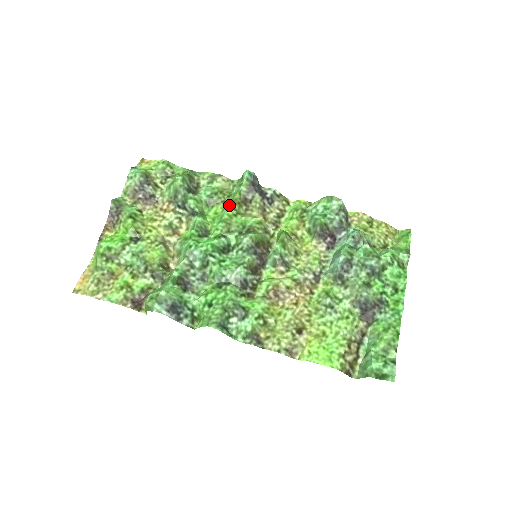
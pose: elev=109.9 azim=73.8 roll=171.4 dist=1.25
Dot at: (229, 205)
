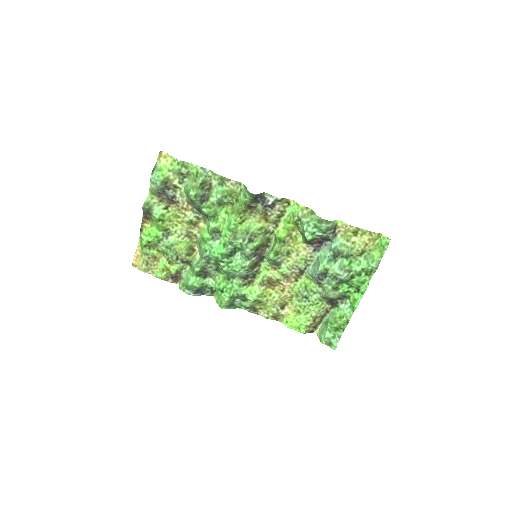
Dot at: (236, 214)
